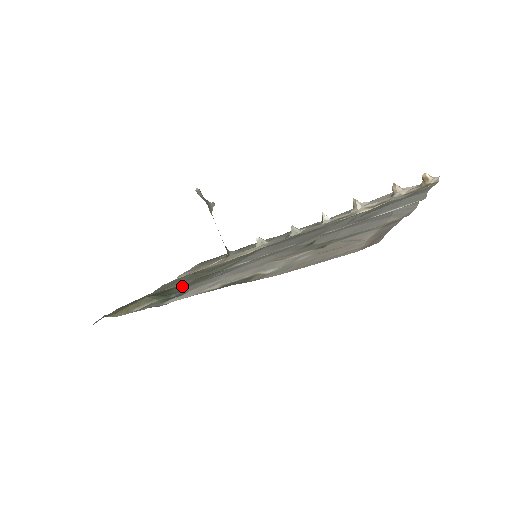
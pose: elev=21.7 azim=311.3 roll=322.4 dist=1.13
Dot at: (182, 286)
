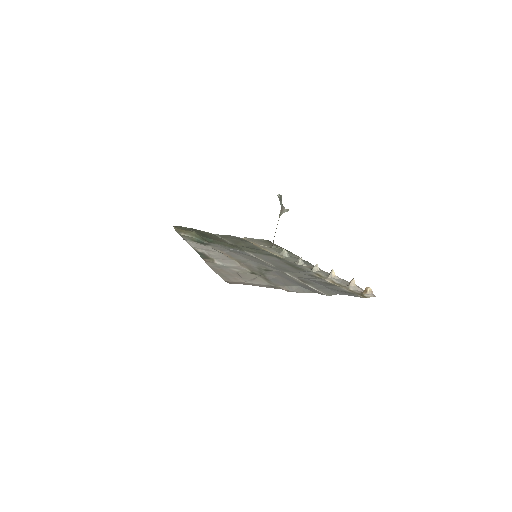
Dot at: (218, 241)
